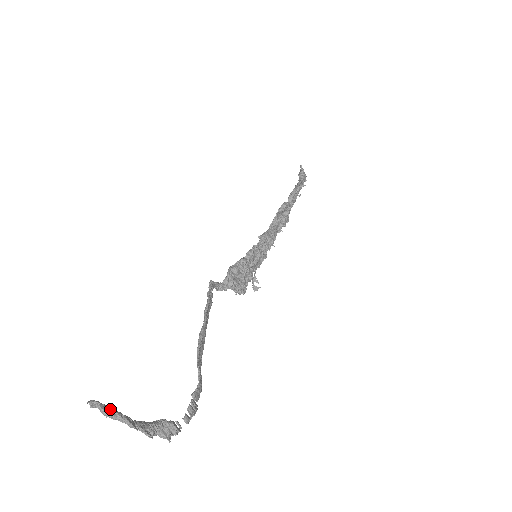
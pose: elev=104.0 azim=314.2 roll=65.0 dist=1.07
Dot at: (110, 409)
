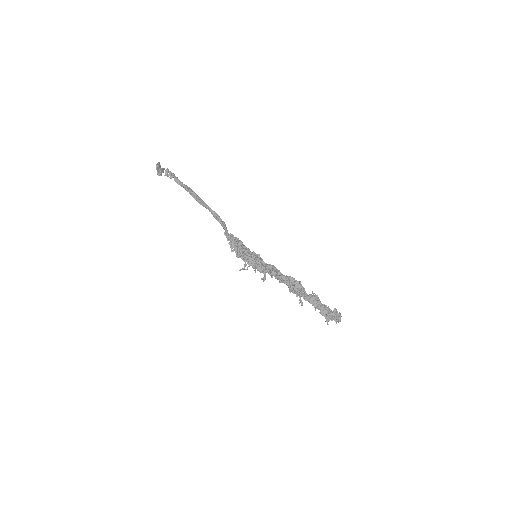
Dot at: occluded
